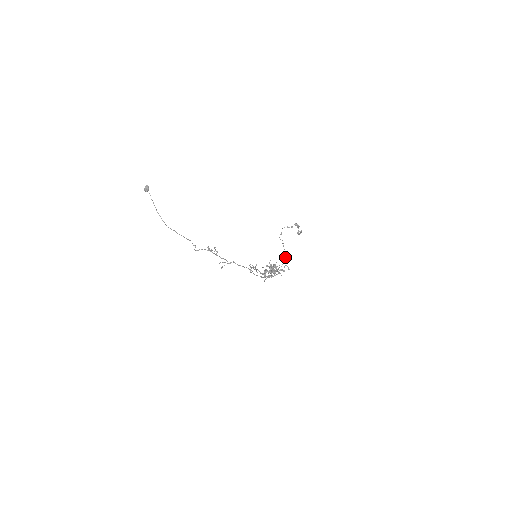
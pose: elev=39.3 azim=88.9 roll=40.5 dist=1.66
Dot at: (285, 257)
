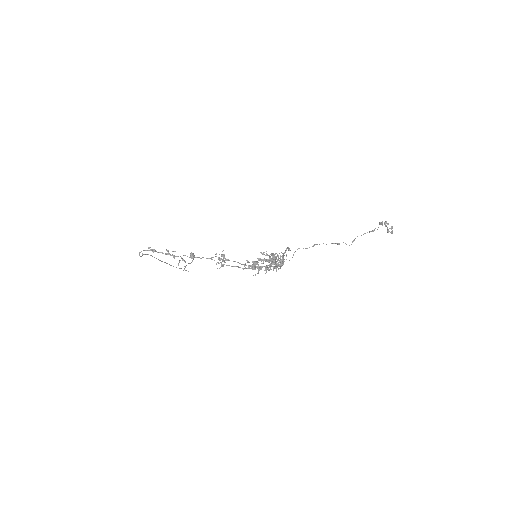
Dot at: occluded
